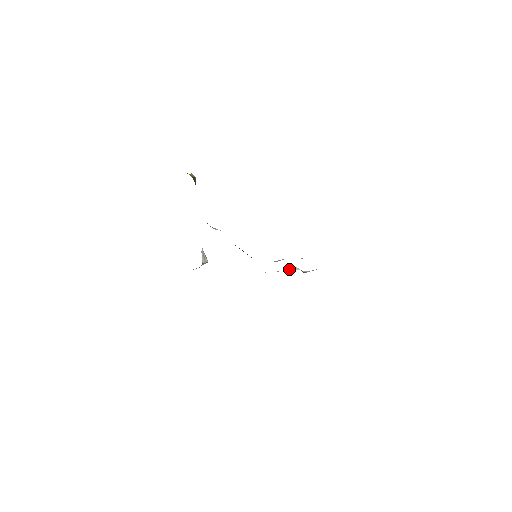
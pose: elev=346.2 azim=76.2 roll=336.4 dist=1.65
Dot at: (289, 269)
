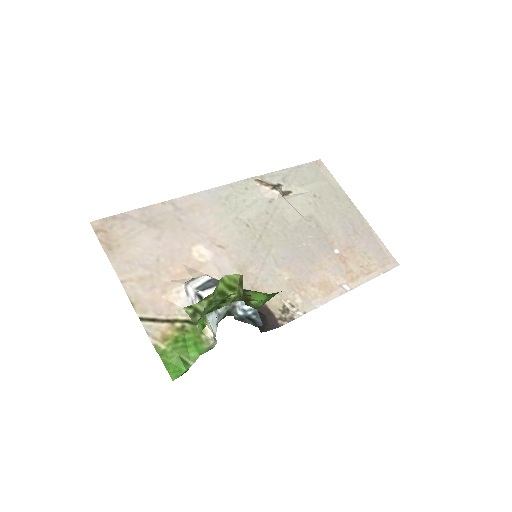
Dot at: (269, 194)
